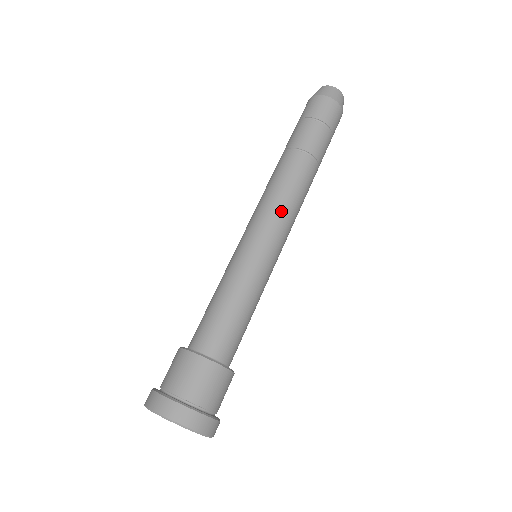
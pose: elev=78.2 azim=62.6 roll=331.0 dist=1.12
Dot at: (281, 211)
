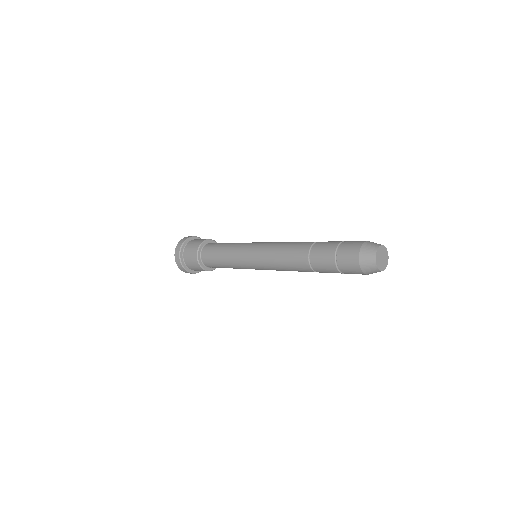
Dot at: (276, 270)
